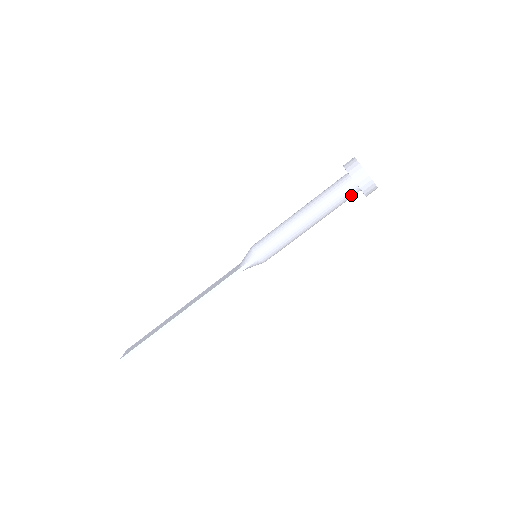
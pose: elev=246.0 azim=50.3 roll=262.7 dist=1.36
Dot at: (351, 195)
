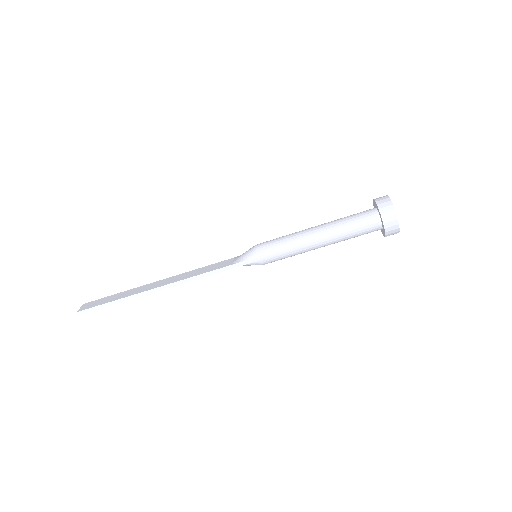
Dot at: (372, 231)
